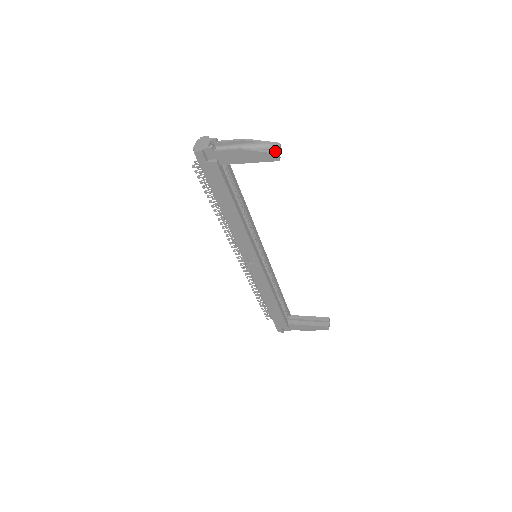
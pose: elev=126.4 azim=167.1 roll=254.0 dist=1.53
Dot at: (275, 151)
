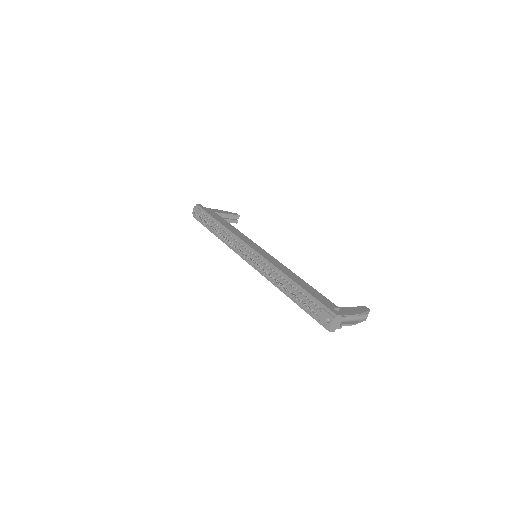
Dot at: occluded
